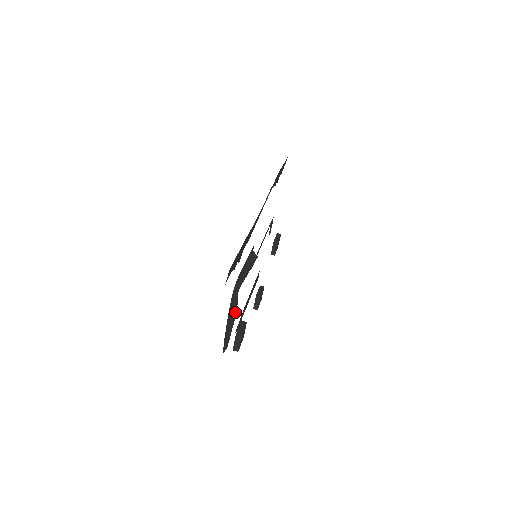
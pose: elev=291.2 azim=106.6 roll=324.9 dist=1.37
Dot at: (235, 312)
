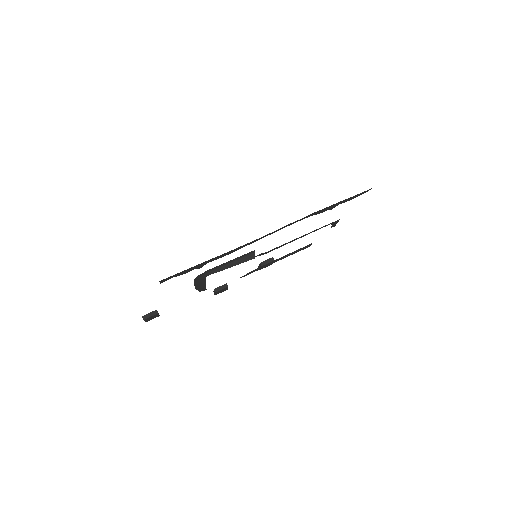
Dot at: (205, 283)
